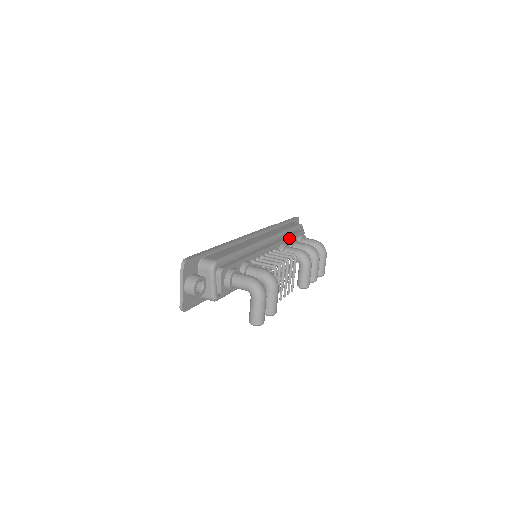
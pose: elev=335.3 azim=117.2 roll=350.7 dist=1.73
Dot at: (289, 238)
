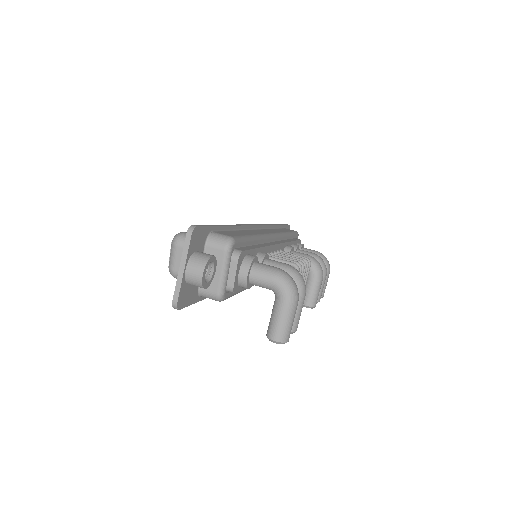
Dot at: (291, 242)
